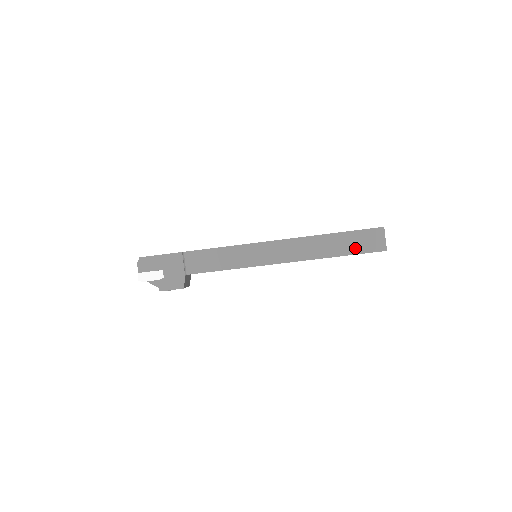
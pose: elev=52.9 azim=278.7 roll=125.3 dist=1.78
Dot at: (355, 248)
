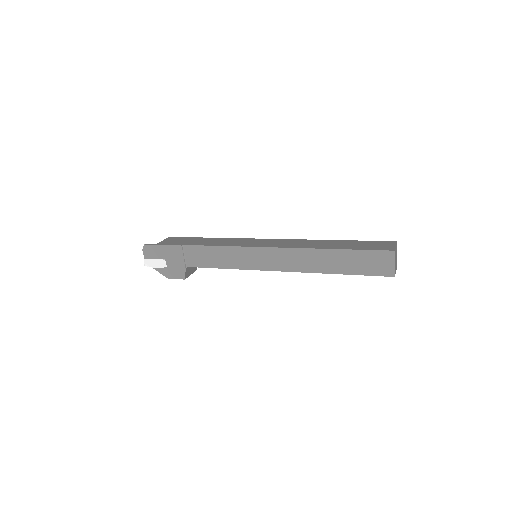
Dot at: (358, 268)
